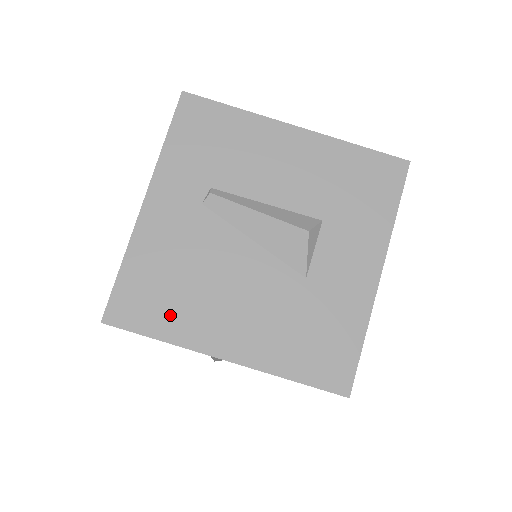
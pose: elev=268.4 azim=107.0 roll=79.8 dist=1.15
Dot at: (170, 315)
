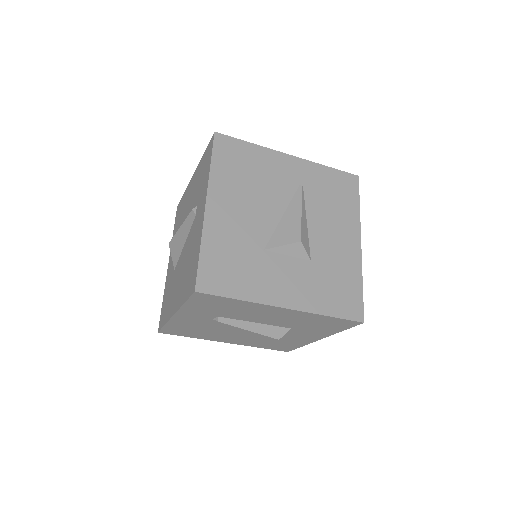
Dot at: (196, 335)
